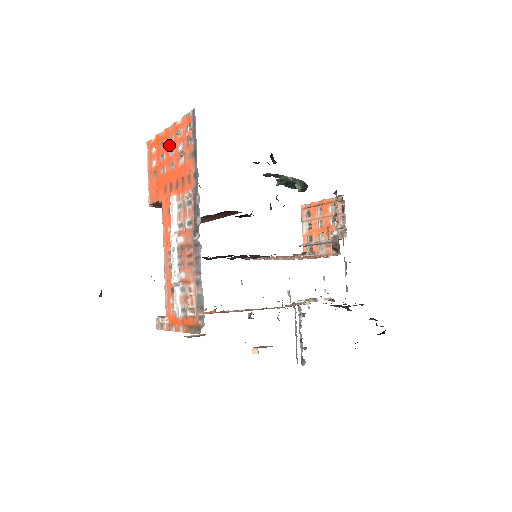
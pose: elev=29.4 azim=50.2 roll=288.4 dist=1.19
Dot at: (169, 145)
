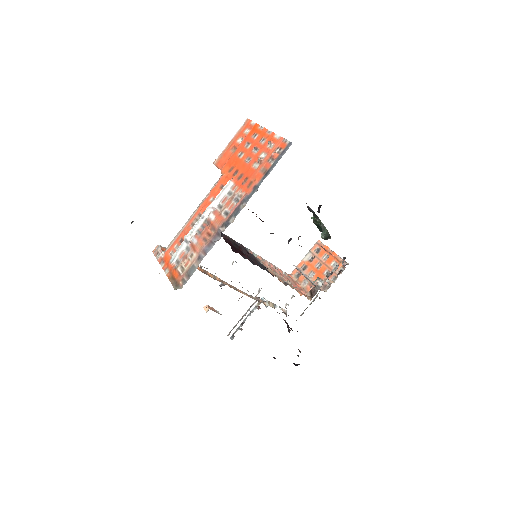
Dot at: (258, 143)
